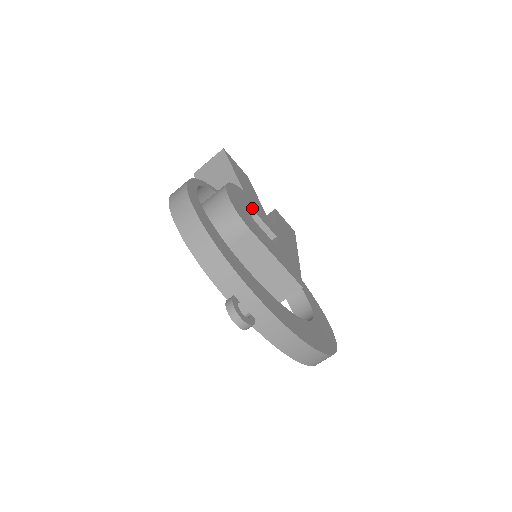
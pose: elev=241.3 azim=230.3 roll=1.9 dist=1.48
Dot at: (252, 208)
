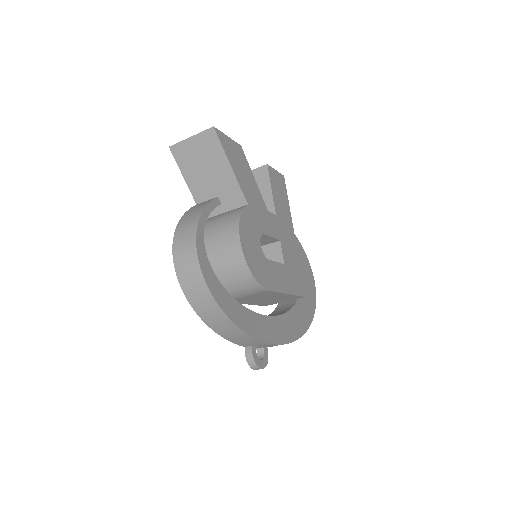
Dot at: (260, 230)
